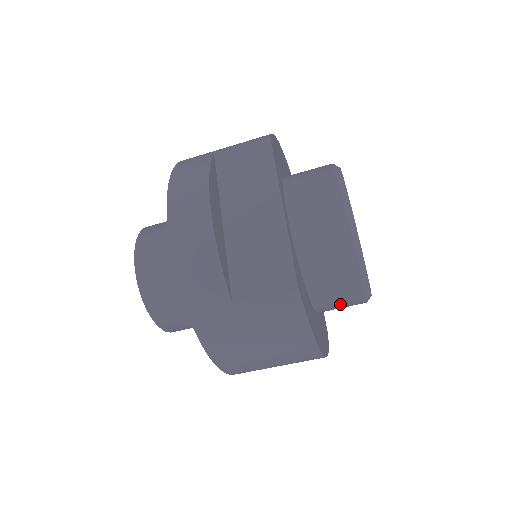
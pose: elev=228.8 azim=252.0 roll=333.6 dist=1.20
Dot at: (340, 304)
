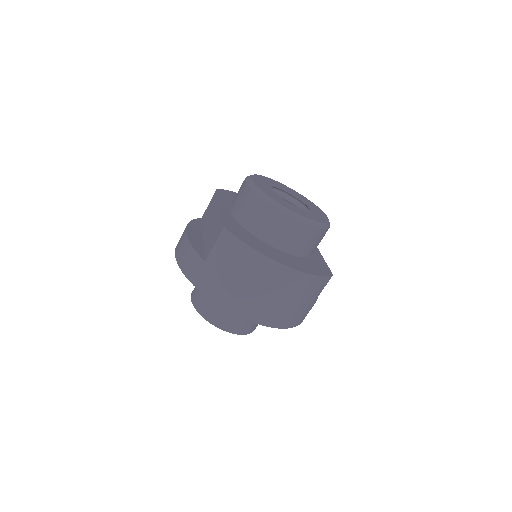
Dot at: (287, 234)
